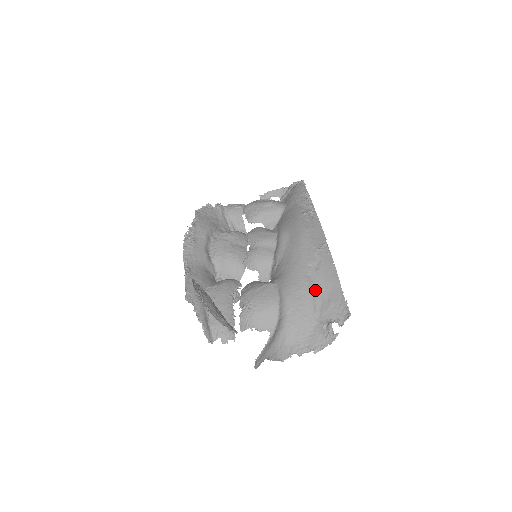
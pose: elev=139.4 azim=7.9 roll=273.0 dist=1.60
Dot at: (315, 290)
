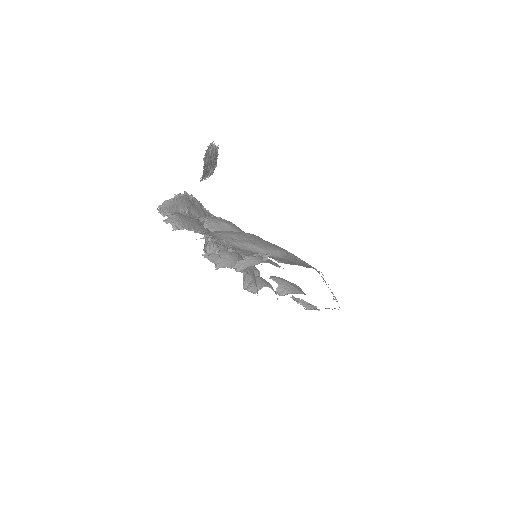
Dot at: (283, 255)
